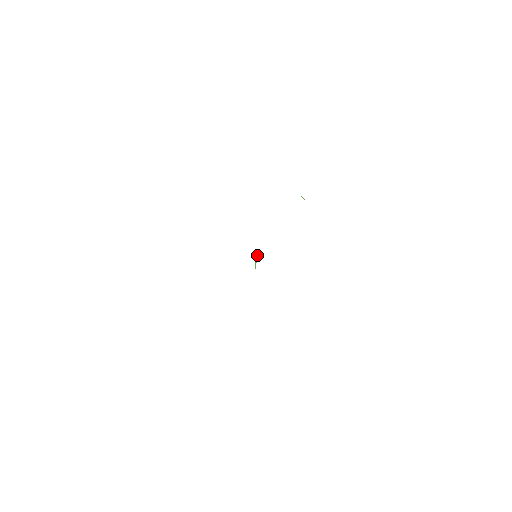
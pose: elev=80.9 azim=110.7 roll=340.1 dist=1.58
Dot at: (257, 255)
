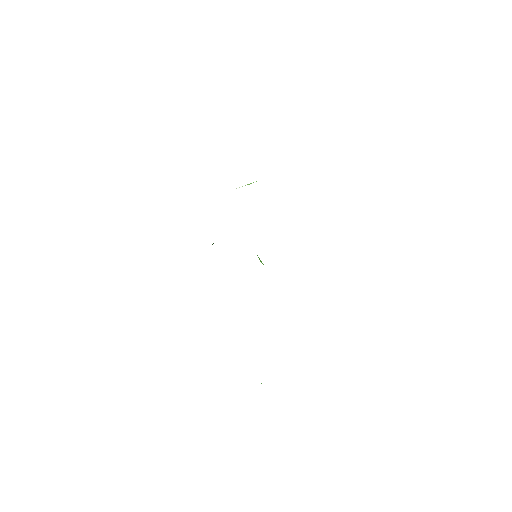
Dot at: occluded
